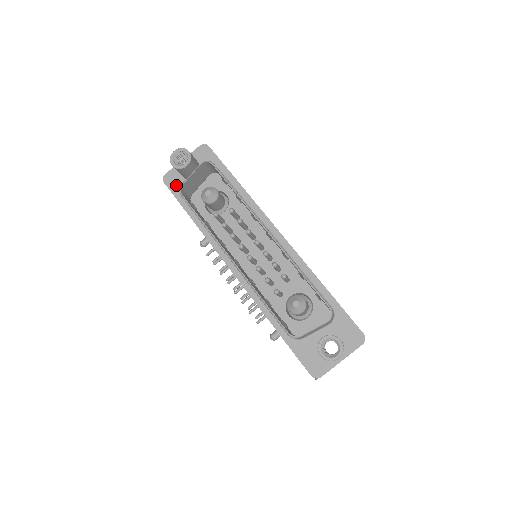
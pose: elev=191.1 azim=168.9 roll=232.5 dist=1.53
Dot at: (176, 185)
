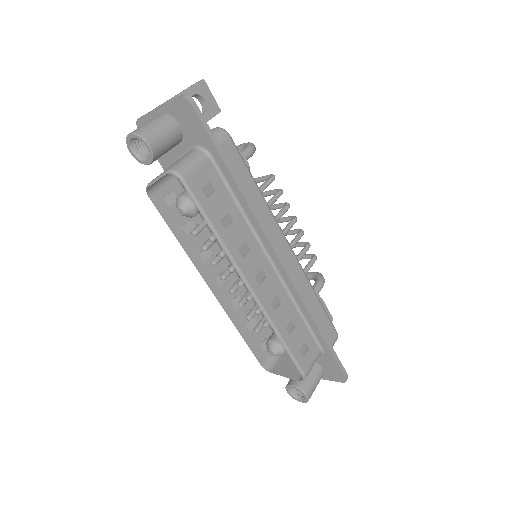
Dot at: occluded
